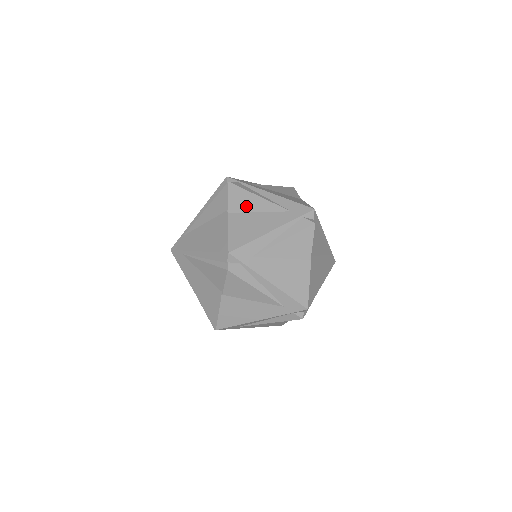
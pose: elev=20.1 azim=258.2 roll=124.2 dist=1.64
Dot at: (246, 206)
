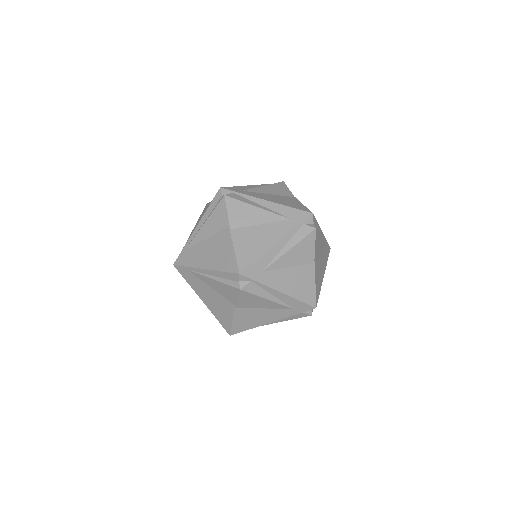
Dot at: (246, 220)
